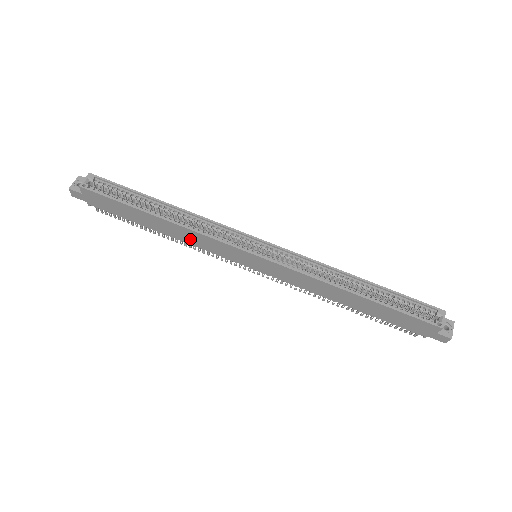
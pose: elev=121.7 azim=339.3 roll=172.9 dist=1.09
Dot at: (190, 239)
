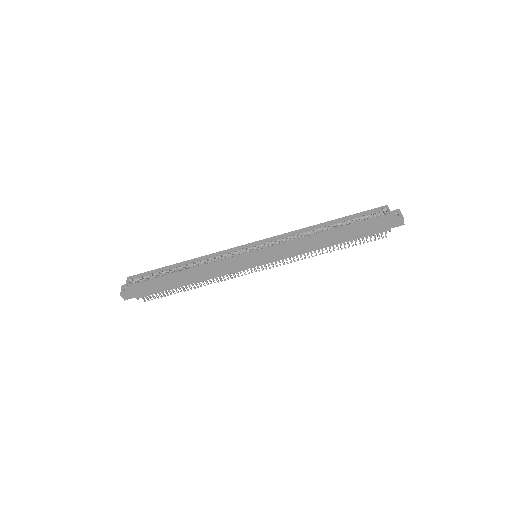
Dot at: (210, 274)
